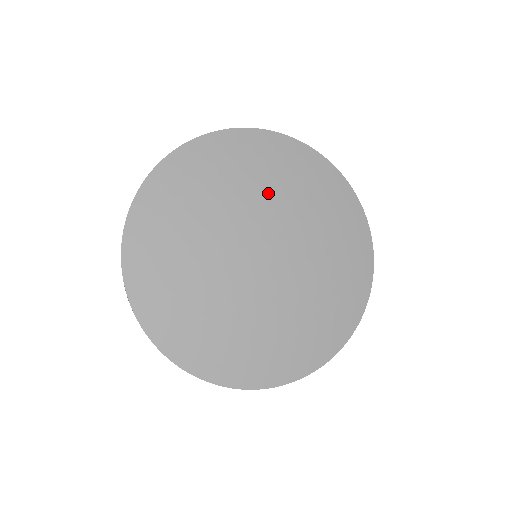
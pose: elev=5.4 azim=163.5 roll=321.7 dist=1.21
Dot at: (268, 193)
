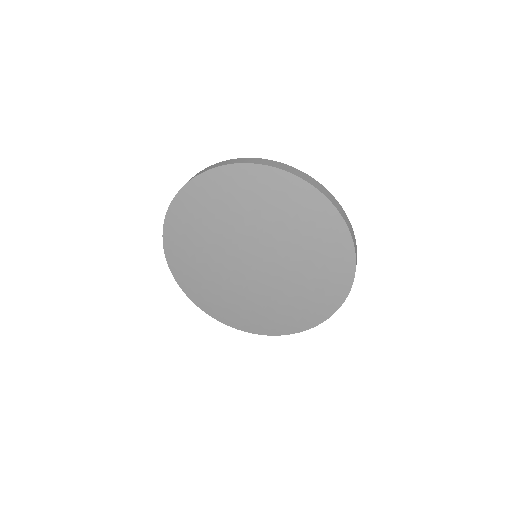
Dot at: (221, 226)
